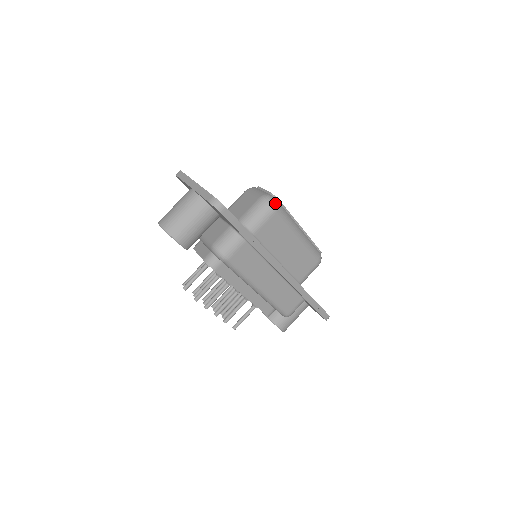
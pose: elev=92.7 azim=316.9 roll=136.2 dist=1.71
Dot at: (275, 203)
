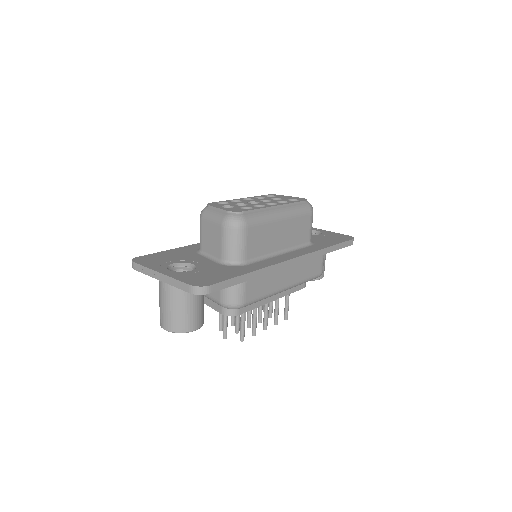
Dot at: (240, 220)
